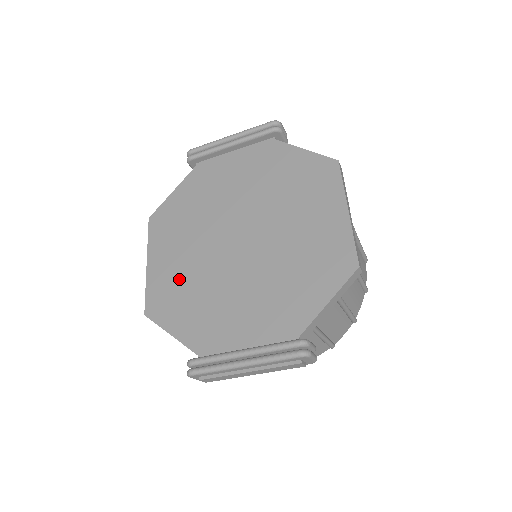
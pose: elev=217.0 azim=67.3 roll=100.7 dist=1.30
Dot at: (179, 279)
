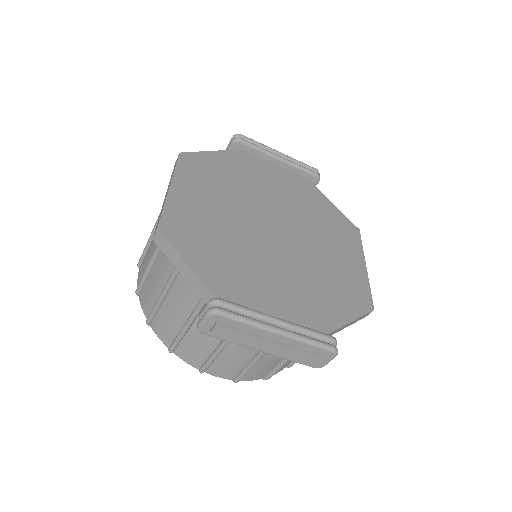
Dot at: (207, 222)
